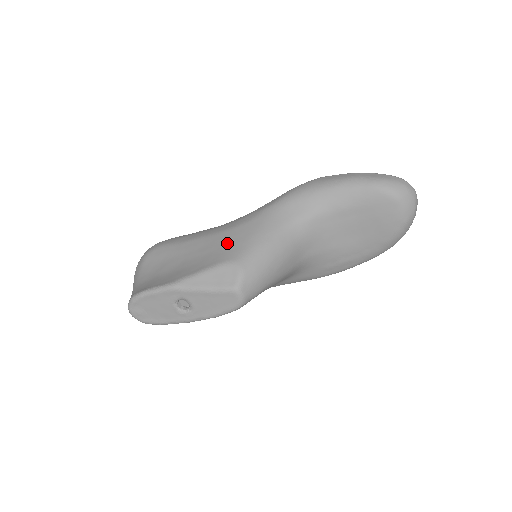
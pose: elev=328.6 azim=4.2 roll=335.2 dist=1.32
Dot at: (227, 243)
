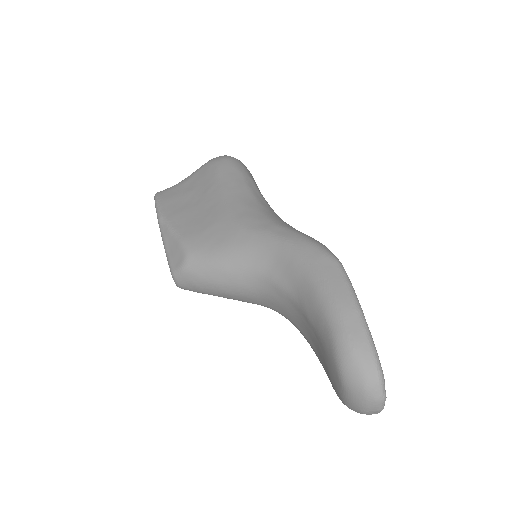
Dot at: (210, 228)
